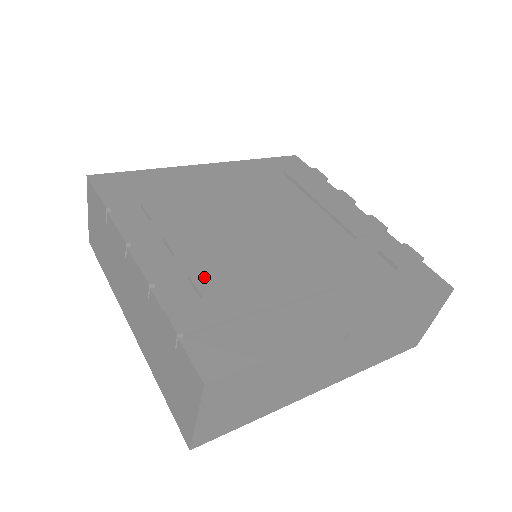
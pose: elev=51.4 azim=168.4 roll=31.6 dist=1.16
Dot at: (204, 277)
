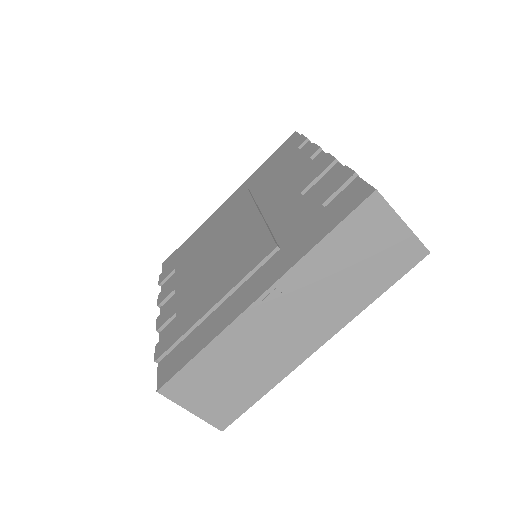
Dot at: (182, 308)
